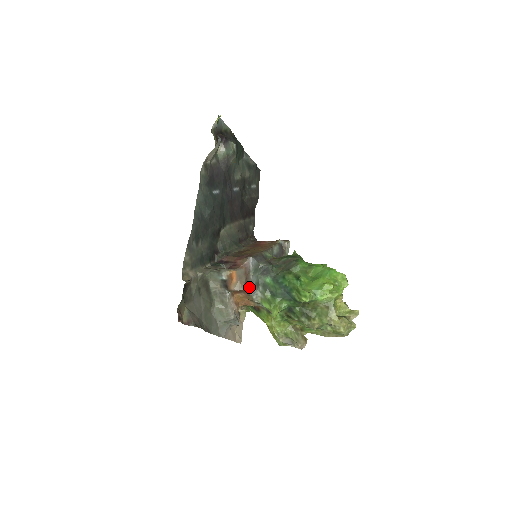
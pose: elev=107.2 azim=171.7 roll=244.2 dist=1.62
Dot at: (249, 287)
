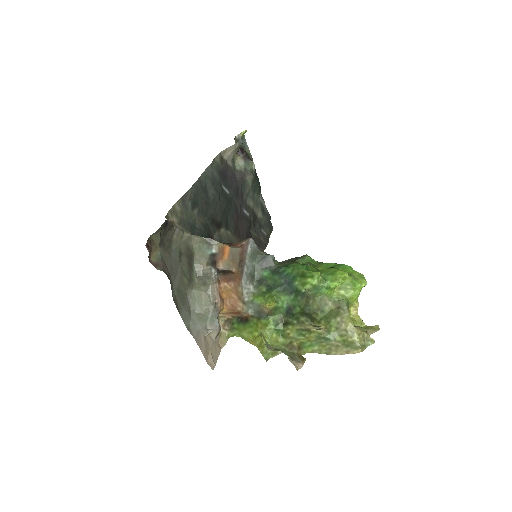
Dot at: (242, 272)
